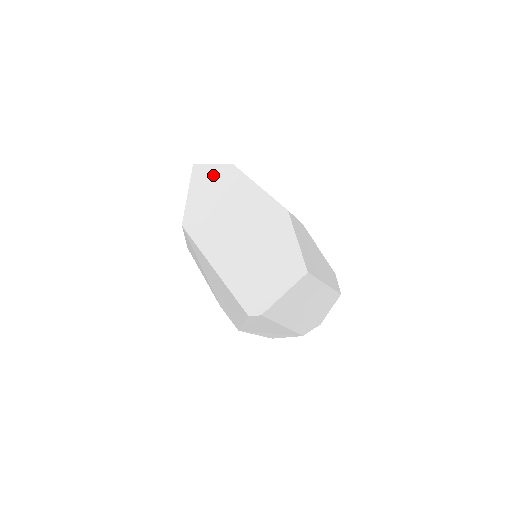
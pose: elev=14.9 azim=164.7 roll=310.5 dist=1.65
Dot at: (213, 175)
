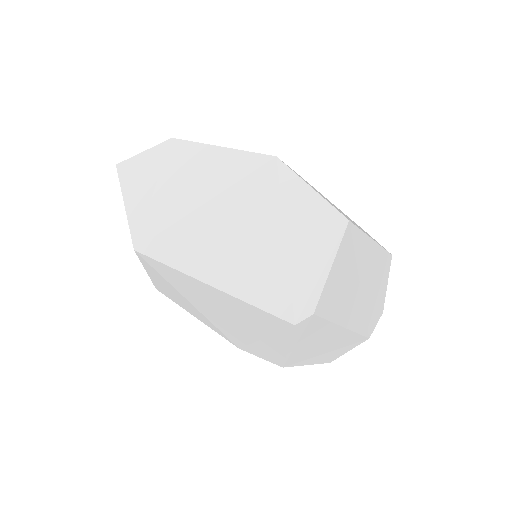
Dot at: (150, 164)
